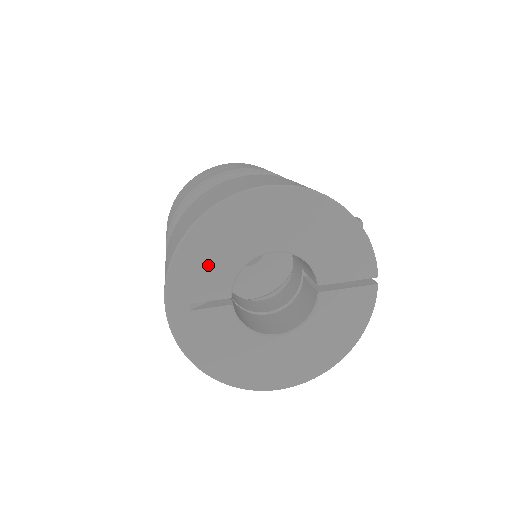
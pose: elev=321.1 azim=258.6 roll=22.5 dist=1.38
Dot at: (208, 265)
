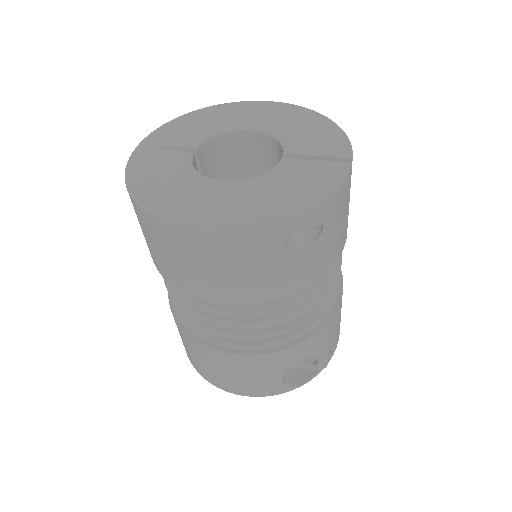
Dot at: (191, 129)
